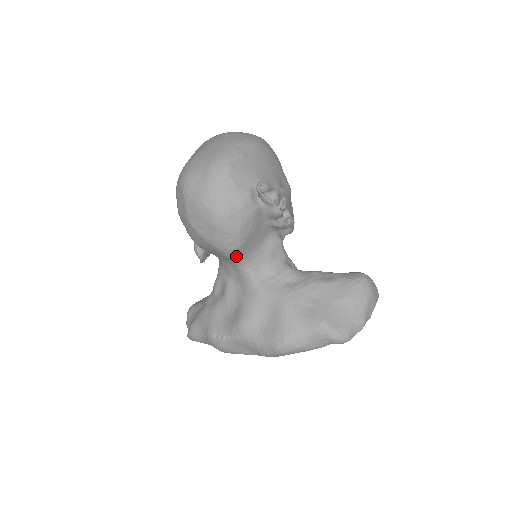
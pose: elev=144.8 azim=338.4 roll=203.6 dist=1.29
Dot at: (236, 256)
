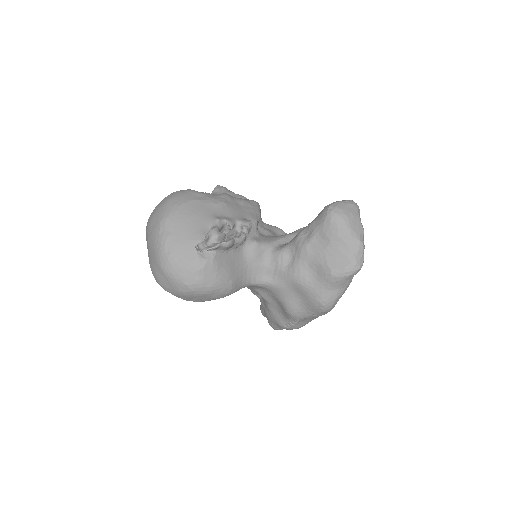
Dot at: (238, 287)
